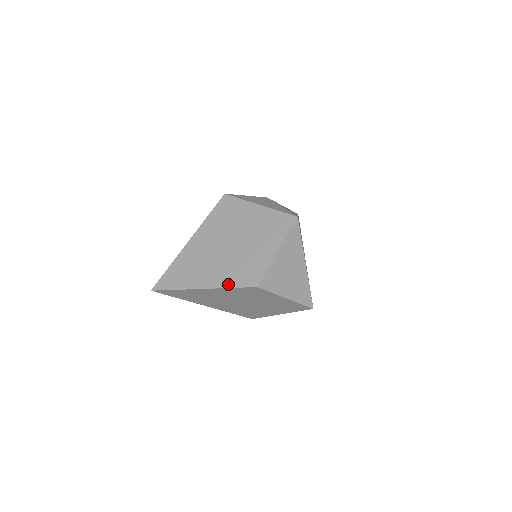
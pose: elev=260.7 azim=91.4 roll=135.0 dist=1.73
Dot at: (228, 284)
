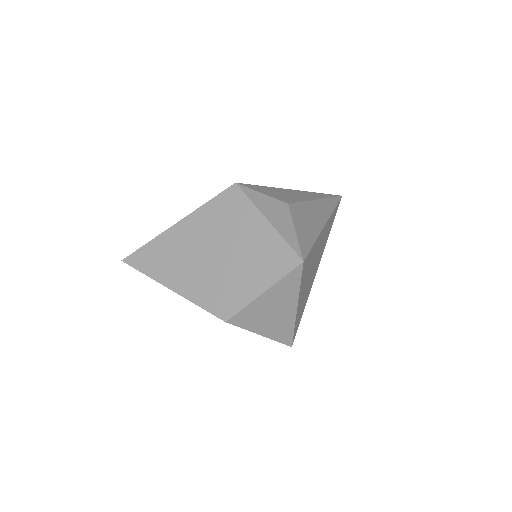
Dot at: (198, 300)
